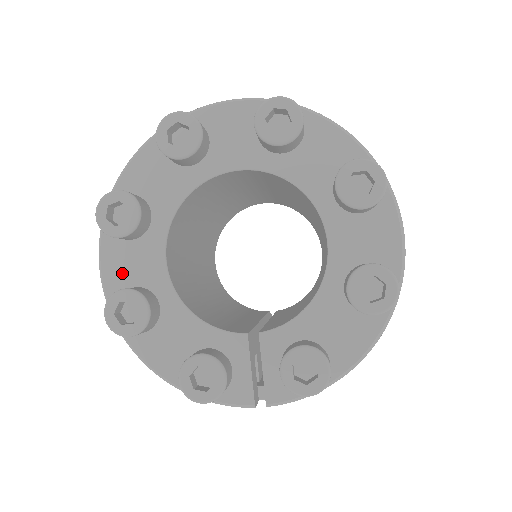
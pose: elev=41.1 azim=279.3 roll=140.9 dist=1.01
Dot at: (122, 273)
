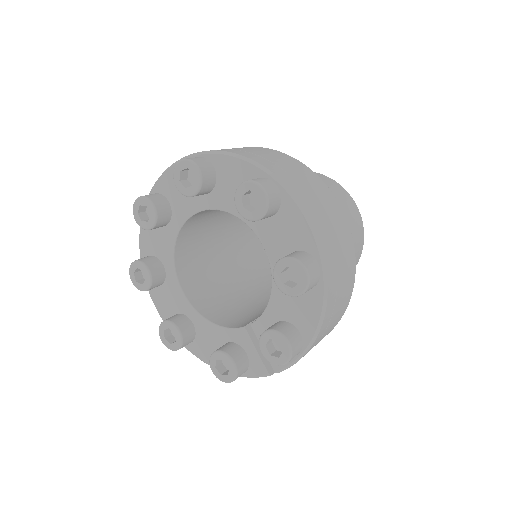
Dot at: (166, 308)
